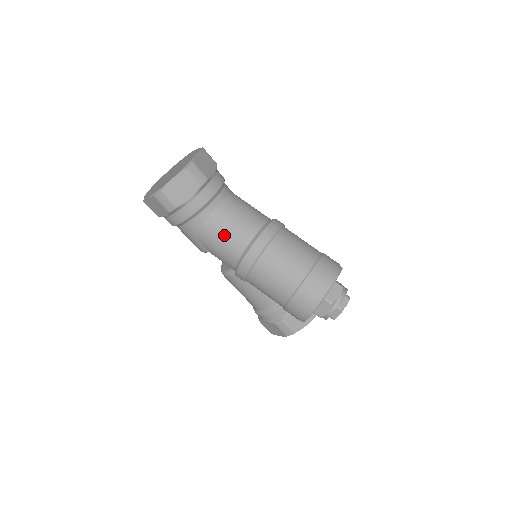
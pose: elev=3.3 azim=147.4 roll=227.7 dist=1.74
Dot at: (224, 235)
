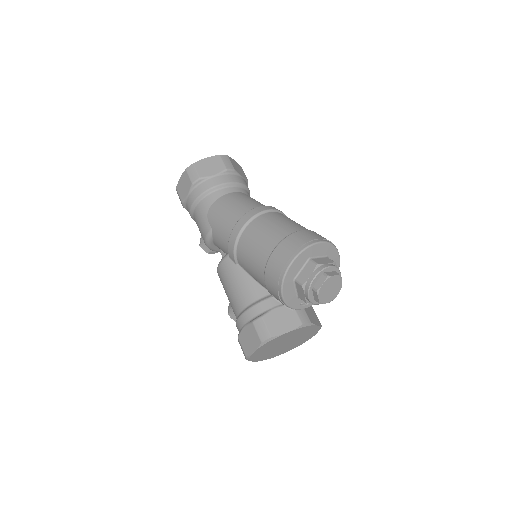
Dot at: (231, 206)
